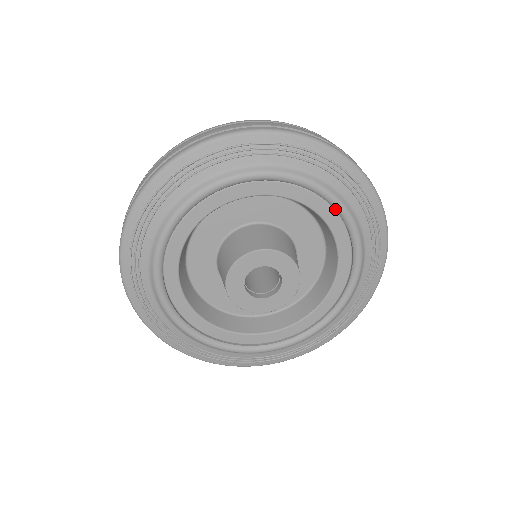
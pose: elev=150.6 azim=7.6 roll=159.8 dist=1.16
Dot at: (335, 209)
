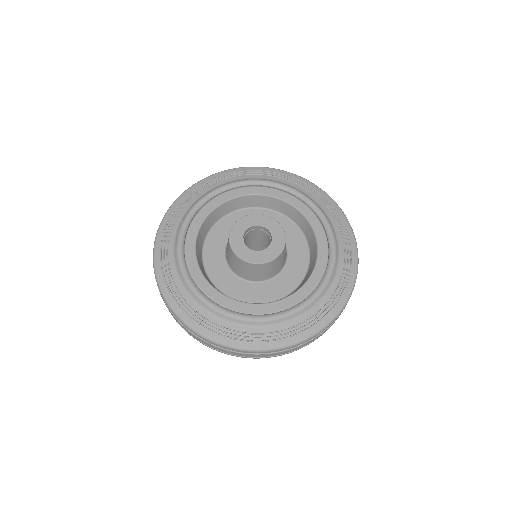
Dot at: (326, 233)
